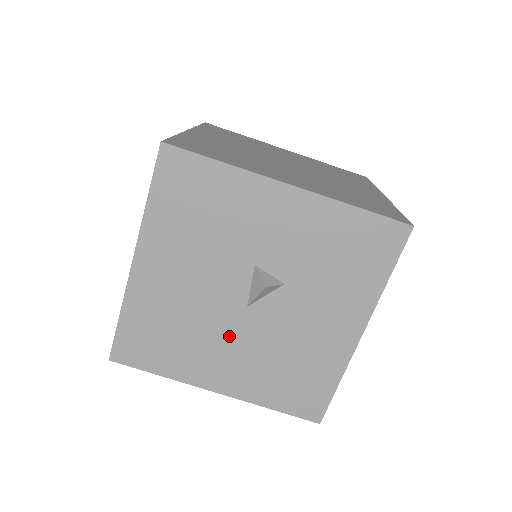
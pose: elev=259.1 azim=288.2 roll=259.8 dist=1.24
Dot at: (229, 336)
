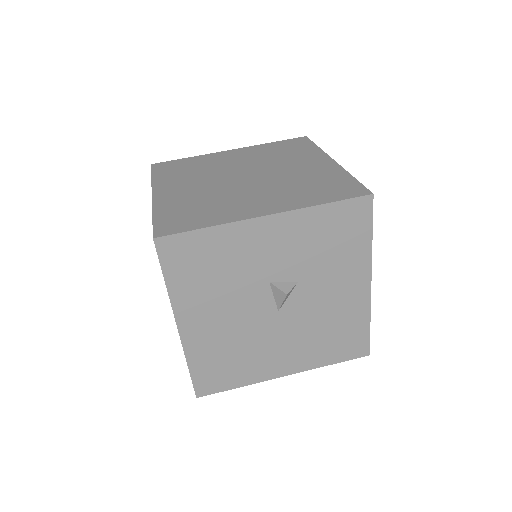
Dot at: (275, 337)
